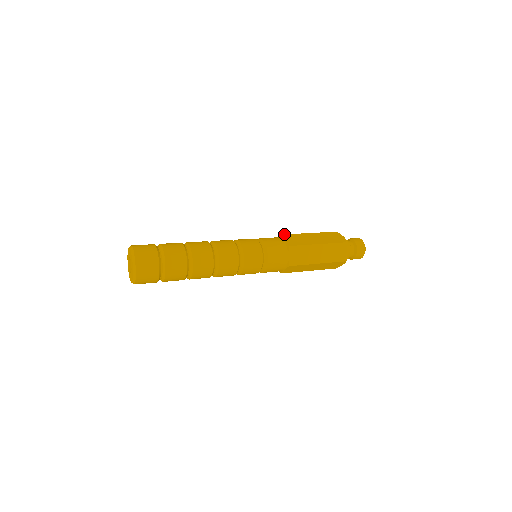
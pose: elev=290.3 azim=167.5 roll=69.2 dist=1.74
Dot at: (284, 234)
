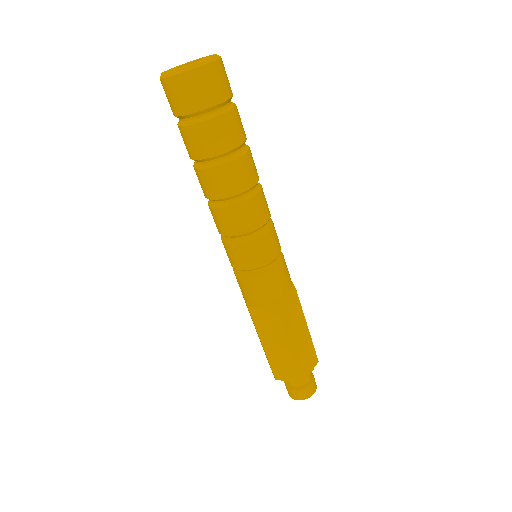
Dot at: occluded
